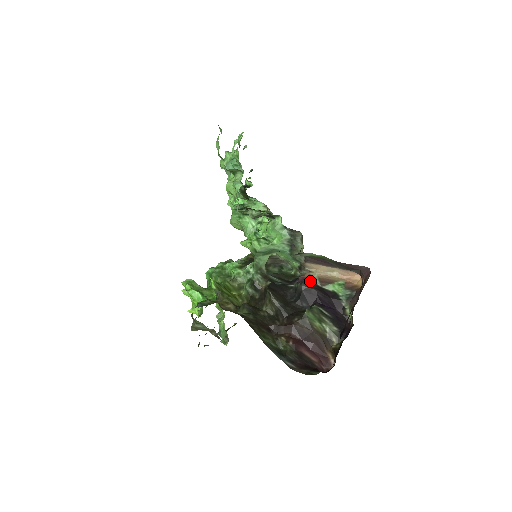
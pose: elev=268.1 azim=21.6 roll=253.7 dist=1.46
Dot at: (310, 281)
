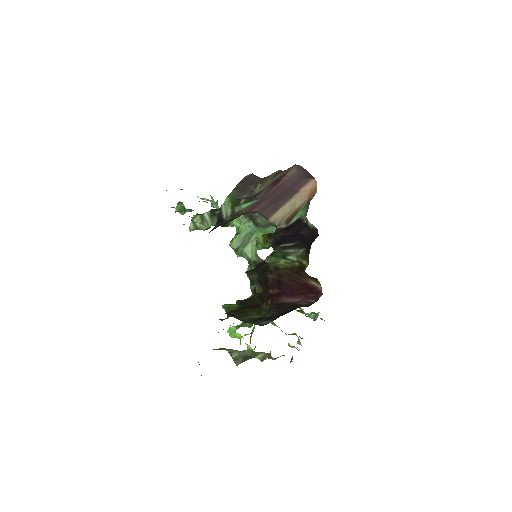
Dot at: (275, 231)
